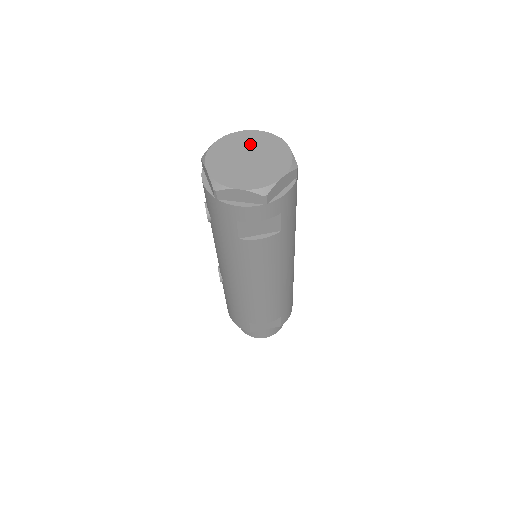
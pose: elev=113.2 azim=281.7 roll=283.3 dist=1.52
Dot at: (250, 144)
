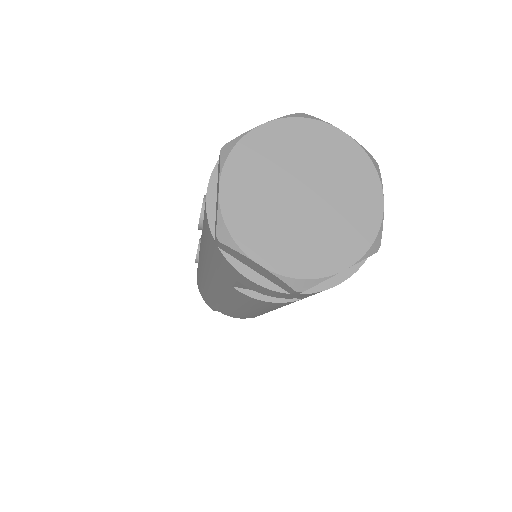
Dot at: (319, 161)
